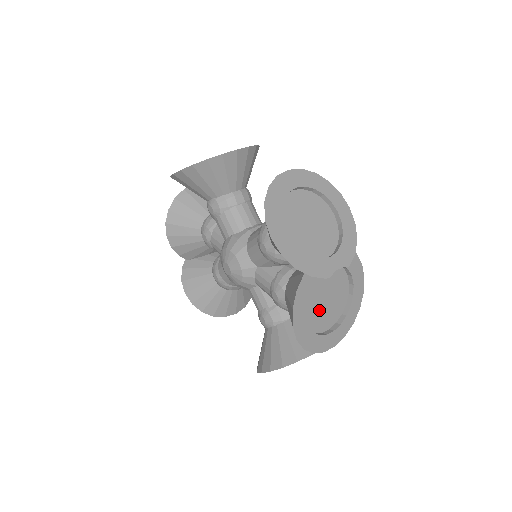
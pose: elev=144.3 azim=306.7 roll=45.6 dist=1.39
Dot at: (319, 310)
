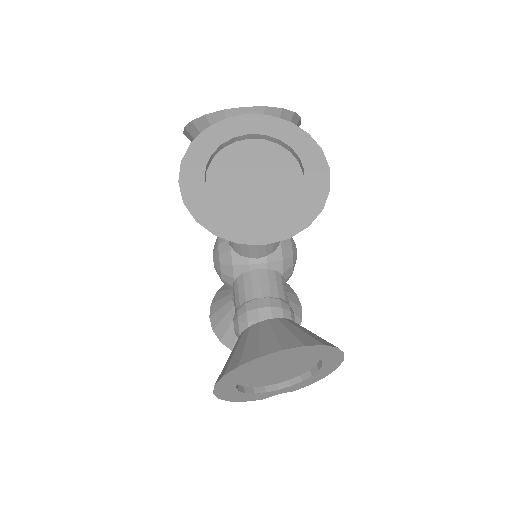
Dot at: occluded
